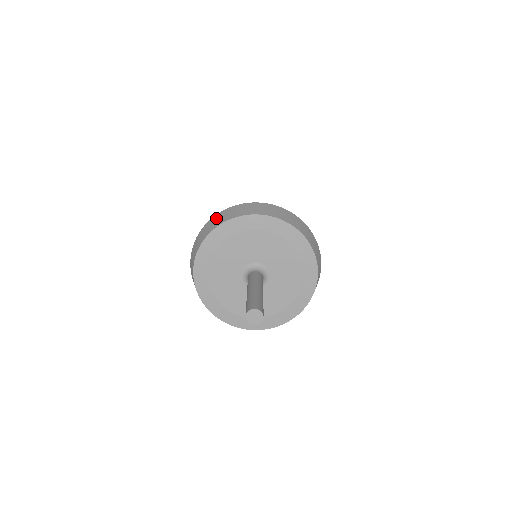
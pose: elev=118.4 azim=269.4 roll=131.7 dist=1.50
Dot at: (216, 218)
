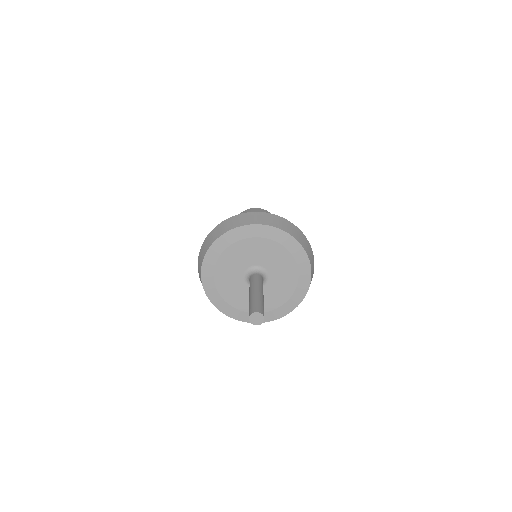
Dot at: (216, 230)
